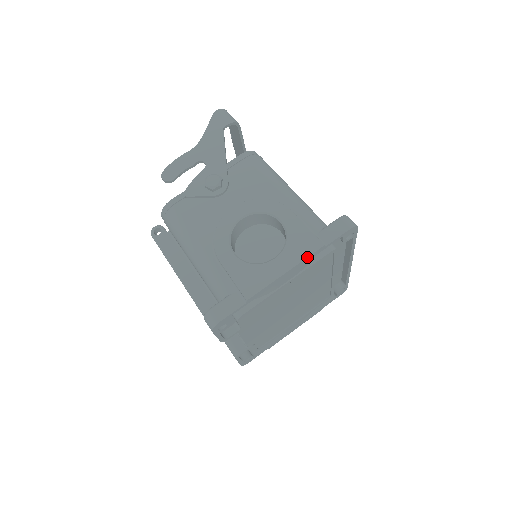
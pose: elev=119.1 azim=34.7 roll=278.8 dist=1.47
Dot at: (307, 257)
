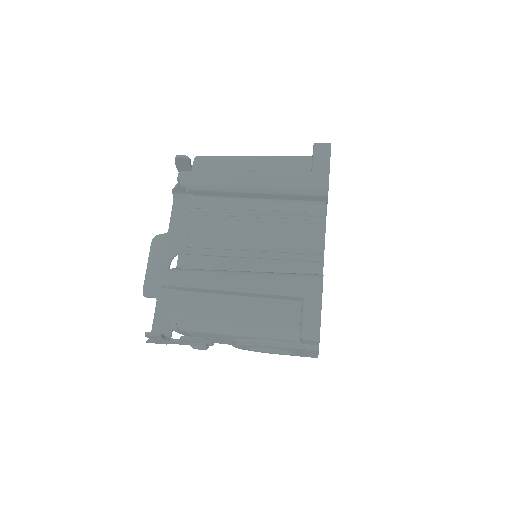
Dot at: occluded
